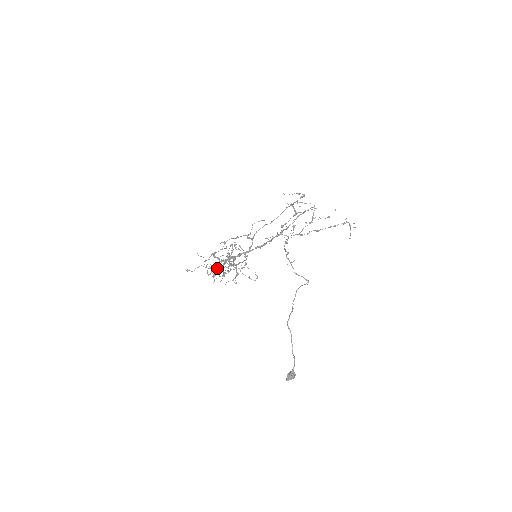
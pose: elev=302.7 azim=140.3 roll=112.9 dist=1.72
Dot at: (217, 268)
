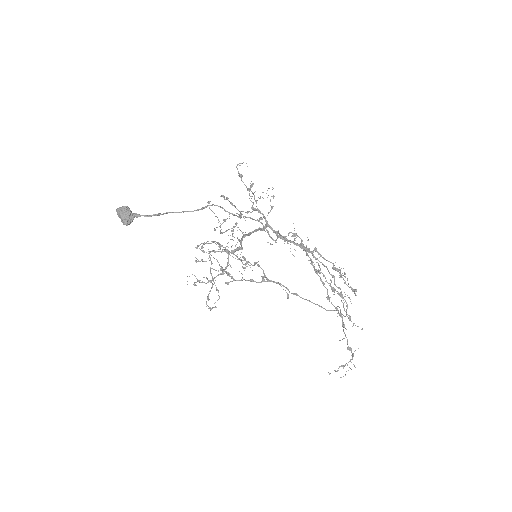
Dot at: (221, 232)
